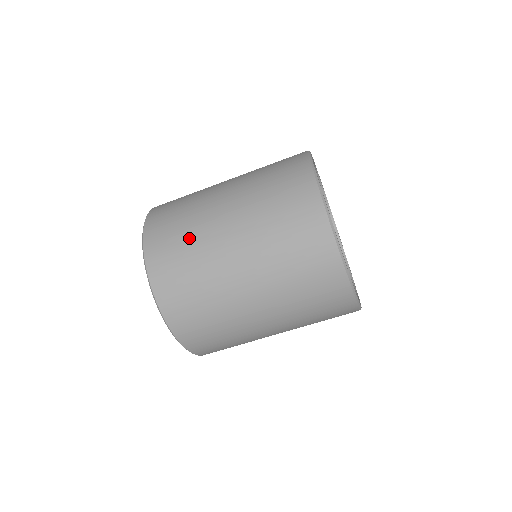
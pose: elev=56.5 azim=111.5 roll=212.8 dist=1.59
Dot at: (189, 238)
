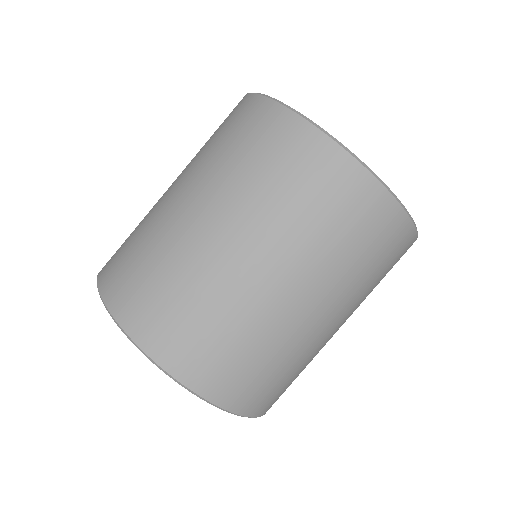
Dot at: (141, 237)
